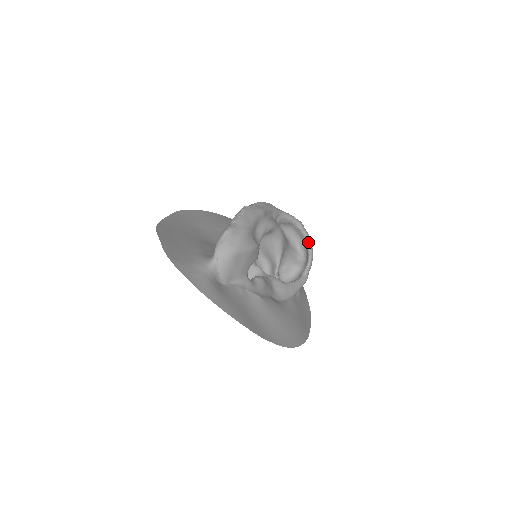
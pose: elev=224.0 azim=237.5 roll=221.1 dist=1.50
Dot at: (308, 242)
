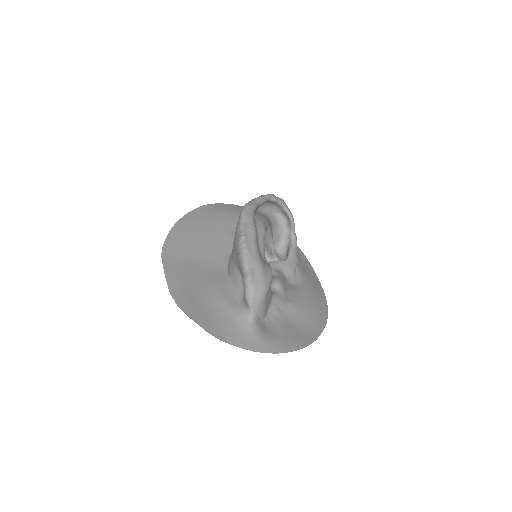
Dot at: (284, 207)
